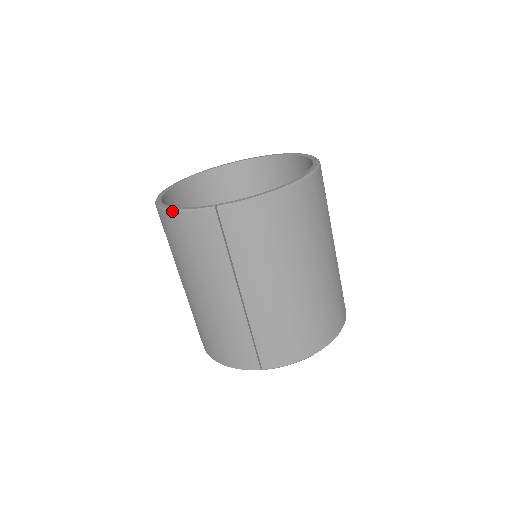
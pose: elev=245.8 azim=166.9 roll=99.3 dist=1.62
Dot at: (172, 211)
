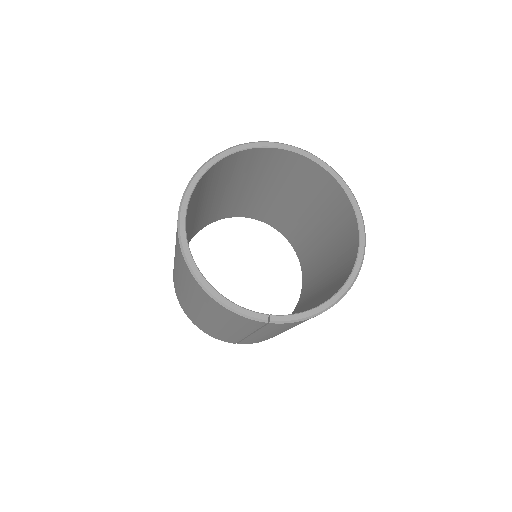
Dot at: (215, 301)
